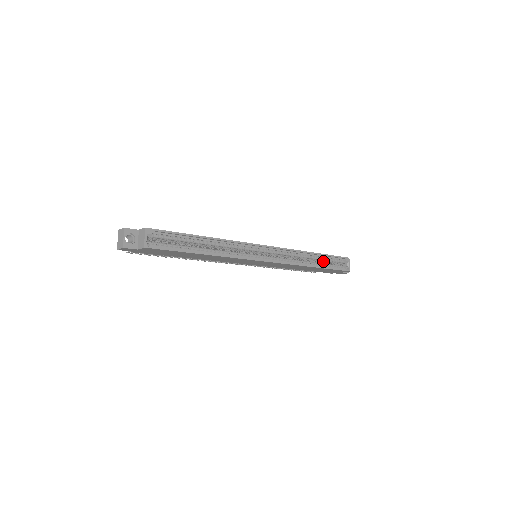
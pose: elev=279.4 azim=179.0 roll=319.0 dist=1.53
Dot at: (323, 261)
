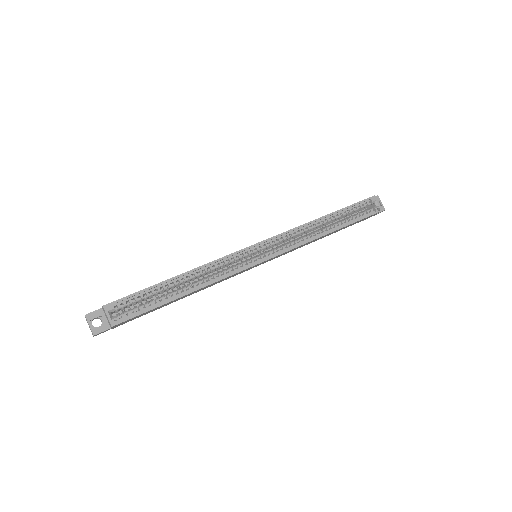
Dot at: (342, 217)
